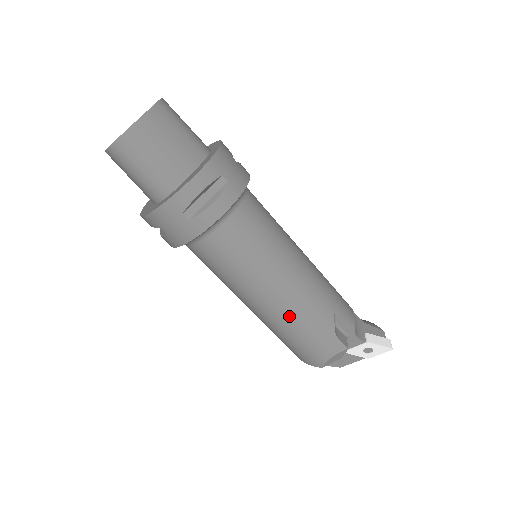
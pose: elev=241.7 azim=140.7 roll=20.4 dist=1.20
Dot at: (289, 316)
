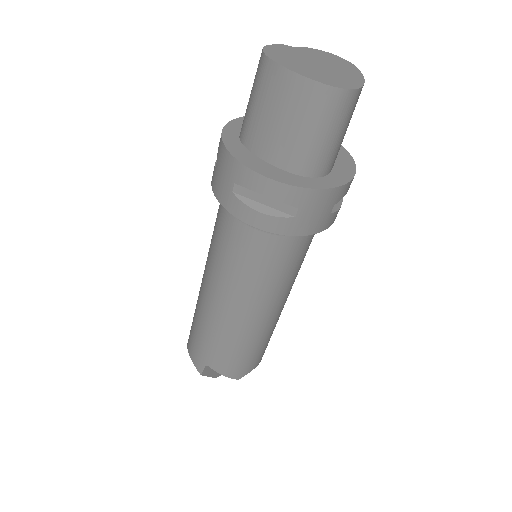
Dot at: (271, 327)
